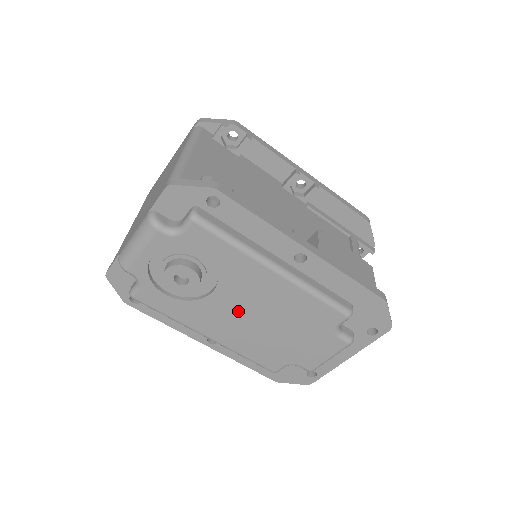
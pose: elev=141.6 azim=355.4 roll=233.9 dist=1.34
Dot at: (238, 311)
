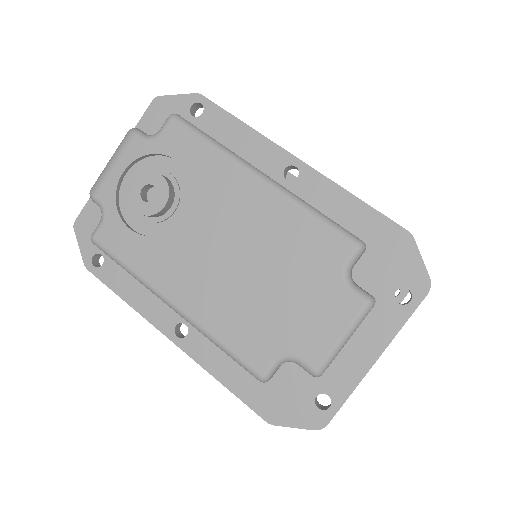
Dot at: (212, 249)
